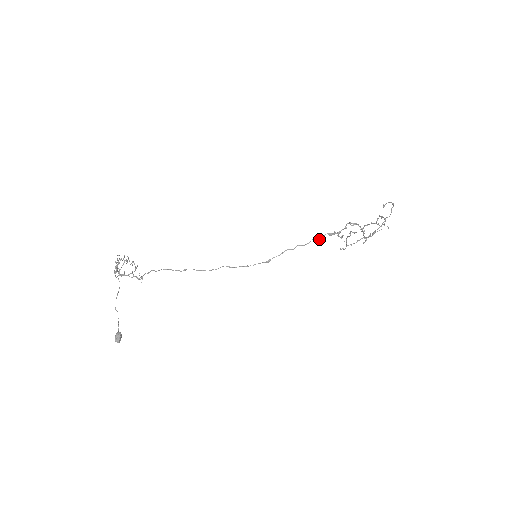
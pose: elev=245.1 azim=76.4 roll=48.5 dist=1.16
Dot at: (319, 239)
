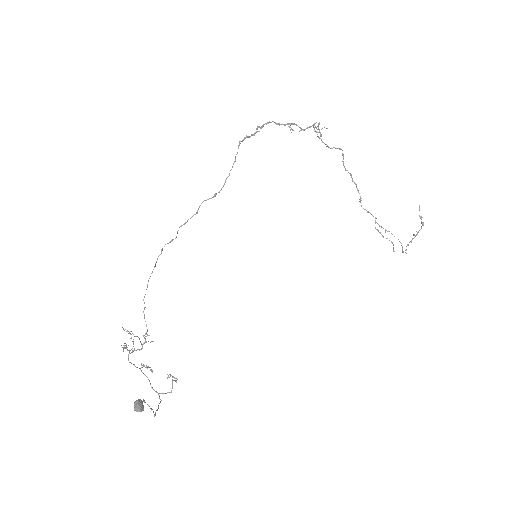
Dot at: (238, 148)
